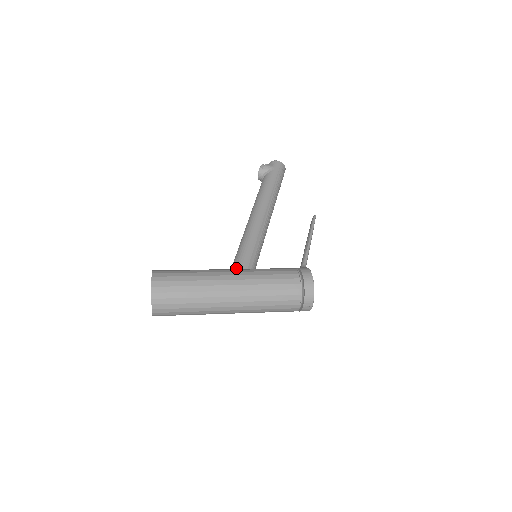
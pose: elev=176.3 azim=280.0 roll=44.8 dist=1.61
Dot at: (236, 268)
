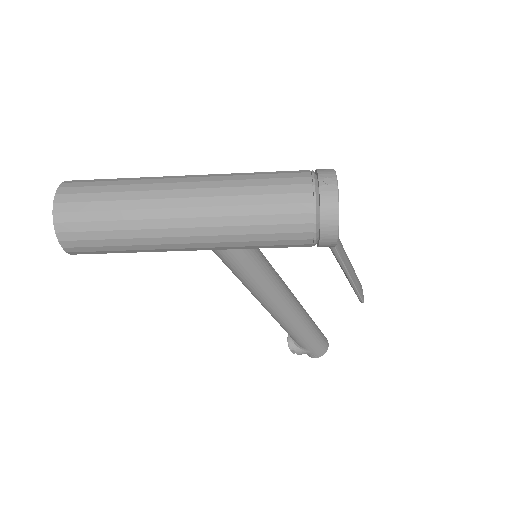
Dot at: occluded
